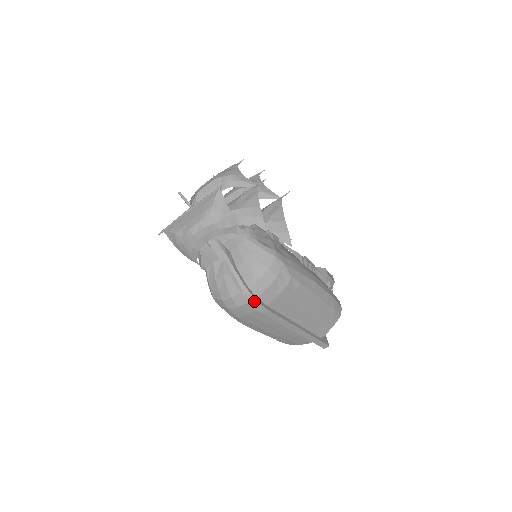
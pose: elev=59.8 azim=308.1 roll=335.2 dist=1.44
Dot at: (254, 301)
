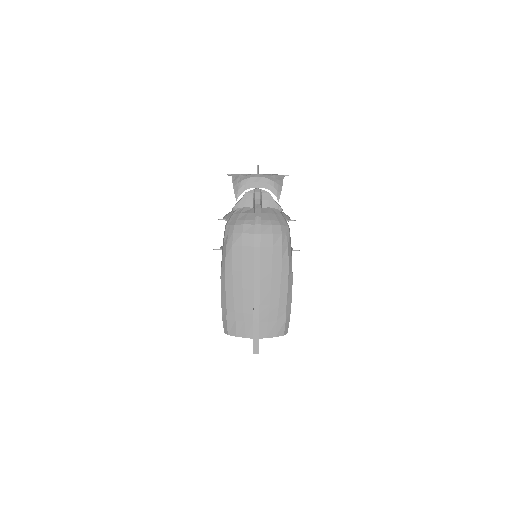
Dot at: (259, 232)
